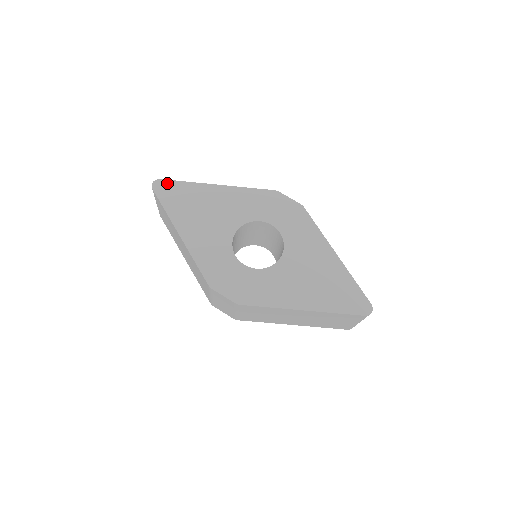
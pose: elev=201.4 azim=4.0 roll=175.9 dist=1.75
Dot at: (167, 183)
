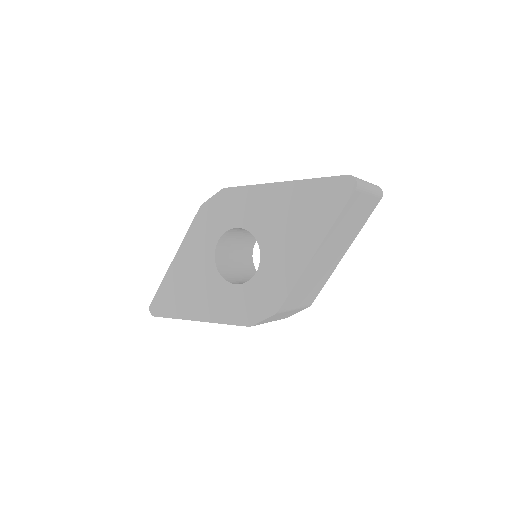
Dot at: (155, 301)
